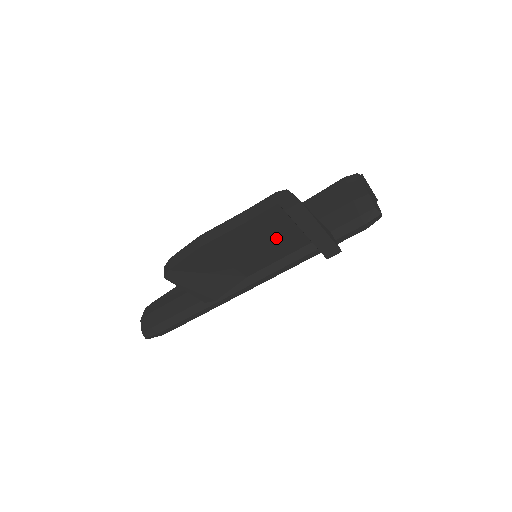
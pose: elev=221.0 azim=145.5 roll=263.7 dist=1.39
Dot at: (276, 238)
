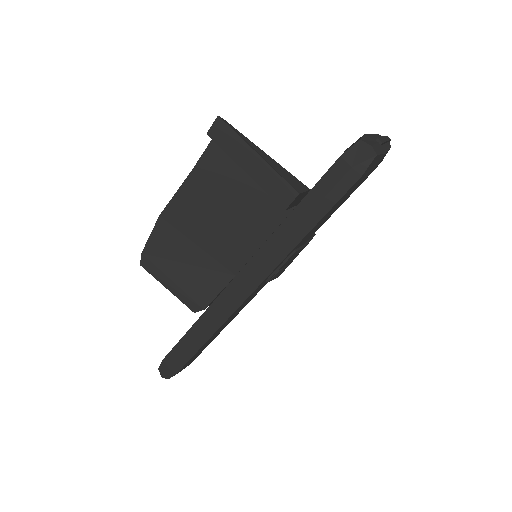
Dot at: (240, 201)
